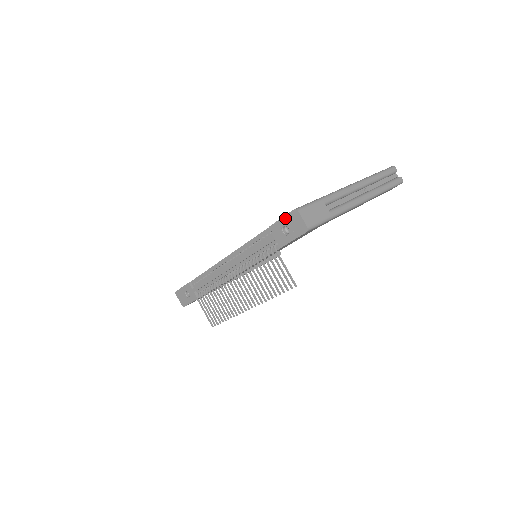
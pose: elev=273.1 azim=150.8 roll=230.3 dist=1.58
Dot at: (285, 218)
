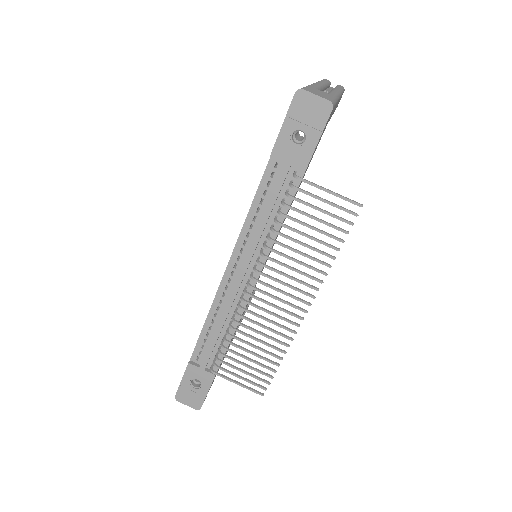
Dot at: (288, 119)
